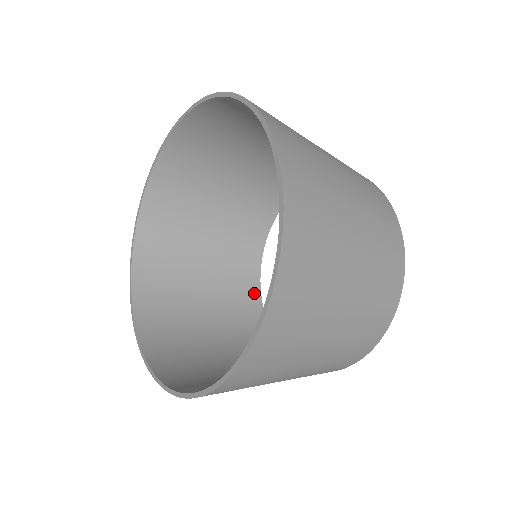
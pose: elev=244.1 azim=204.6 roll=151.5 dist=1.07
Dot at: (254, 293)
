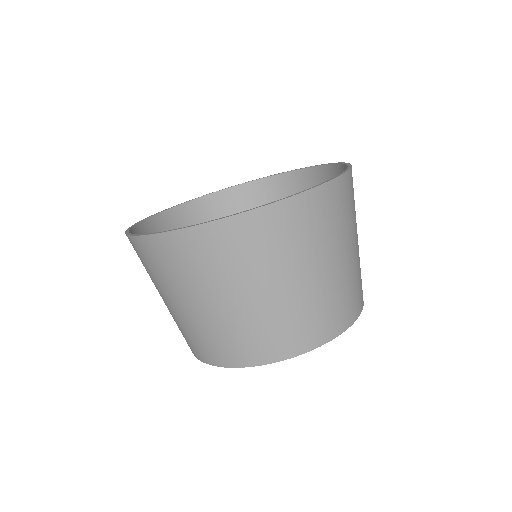
Dot at: occluded
